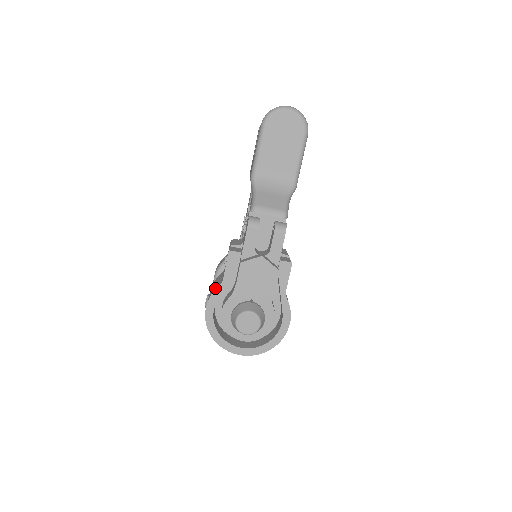
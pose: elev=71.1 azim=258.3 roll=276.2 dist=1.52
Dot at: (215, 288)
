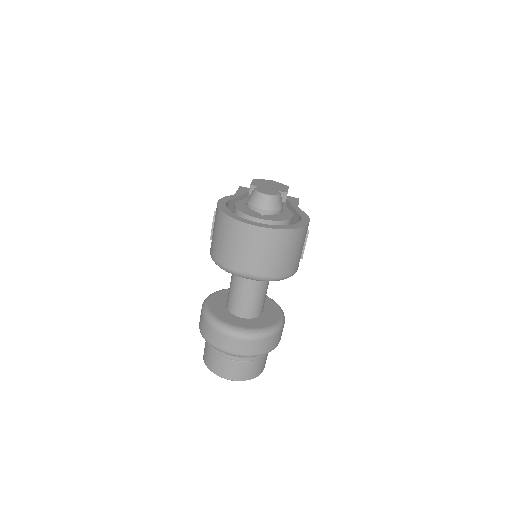
Dot at: occluded
